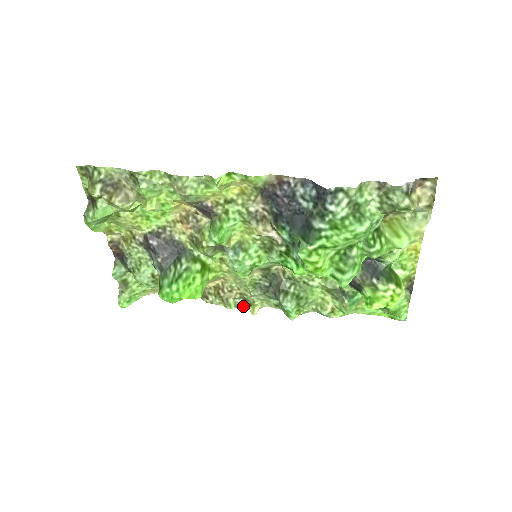
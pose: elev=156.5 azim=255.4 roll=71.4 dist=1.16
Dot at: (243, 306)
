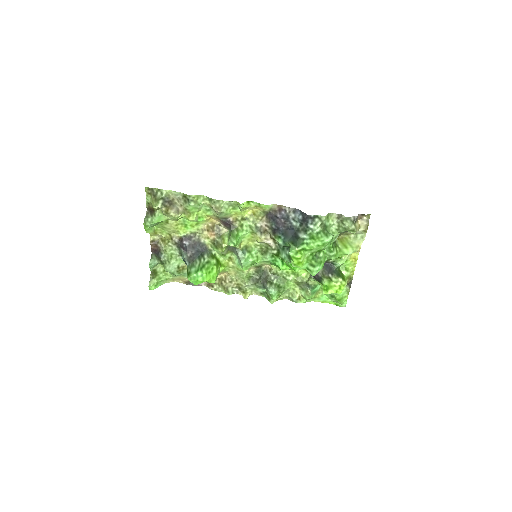
Dot at: (238, 293)
